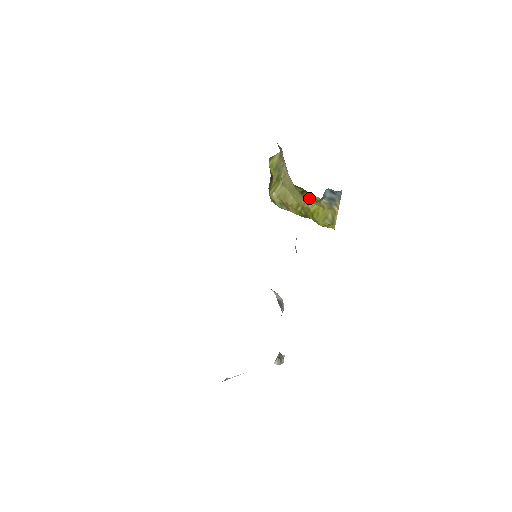
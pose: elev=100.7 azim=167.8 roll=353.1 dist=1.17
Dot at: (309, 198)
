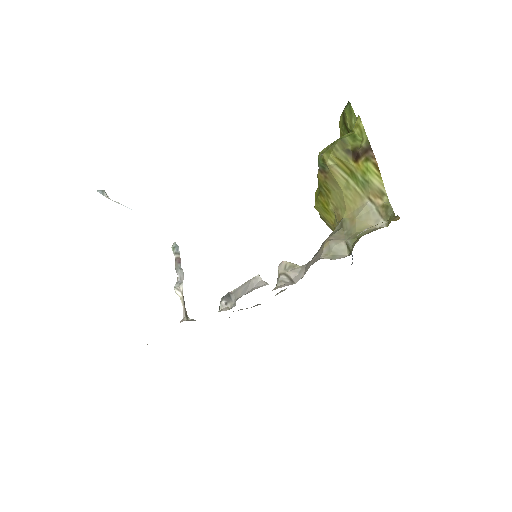
Dot at: (344, 131)
